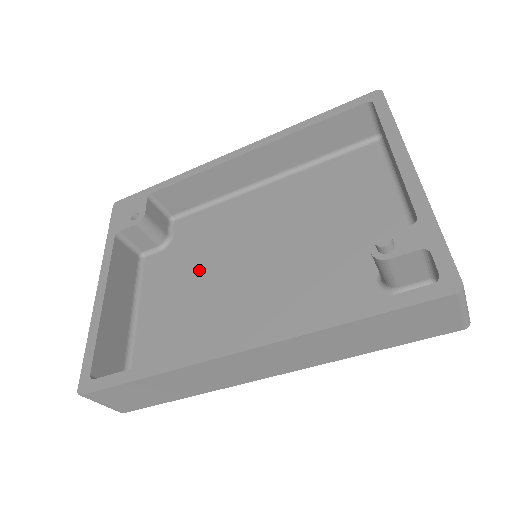
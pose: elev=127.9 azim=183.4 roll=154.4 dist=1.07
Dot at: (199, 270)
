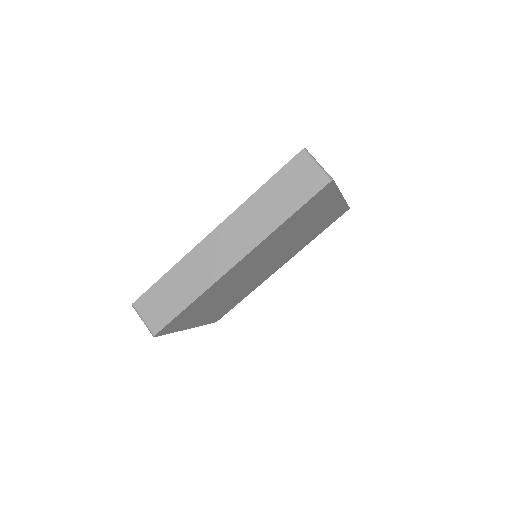
Dot at: occluded
